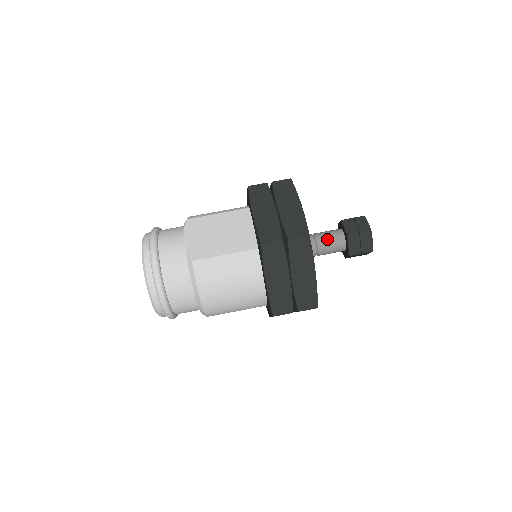
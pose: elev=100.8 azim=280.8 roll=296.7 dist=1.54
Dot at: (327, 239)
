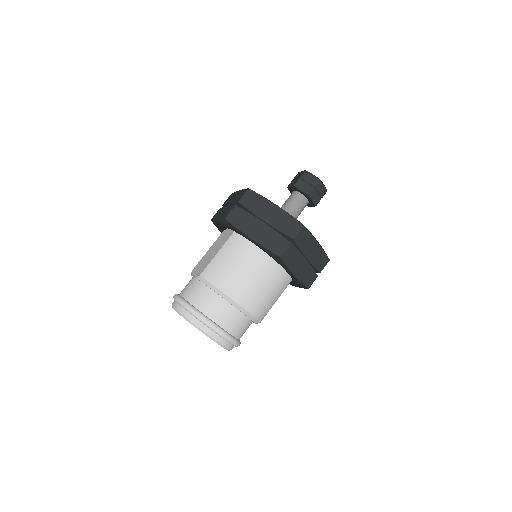
Dot at: (287, 202)
